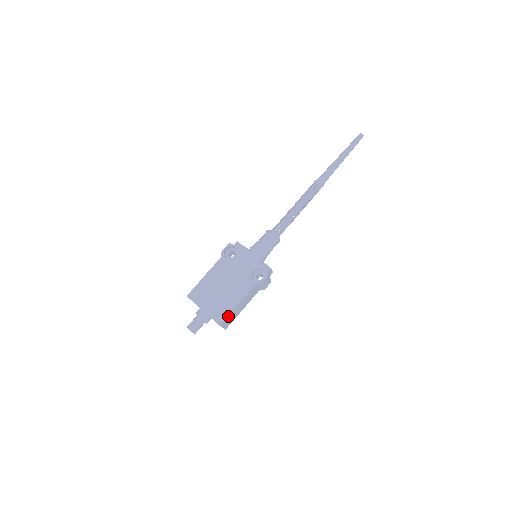
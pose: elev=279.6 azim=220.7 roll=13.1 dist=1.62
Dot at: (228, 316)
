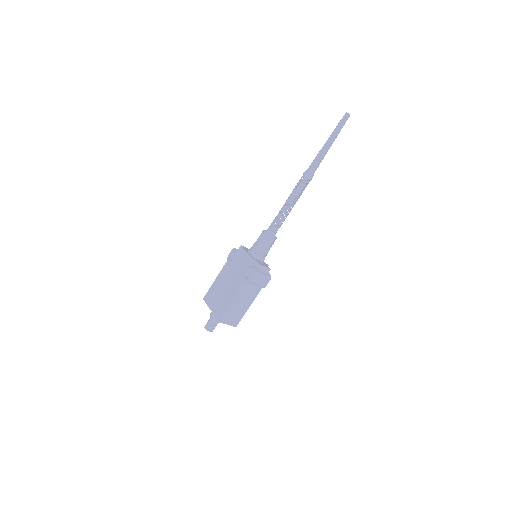
Dot at: (226, 313)
